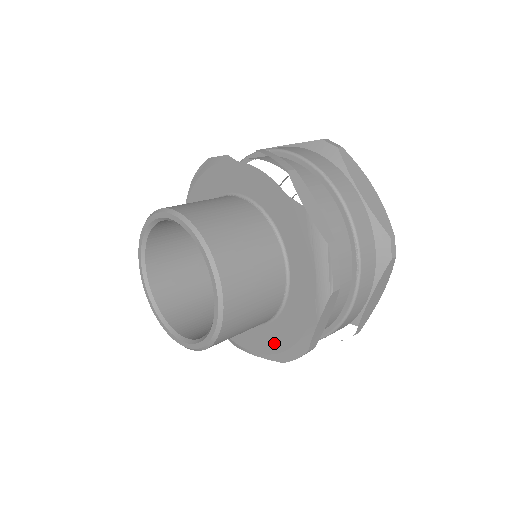
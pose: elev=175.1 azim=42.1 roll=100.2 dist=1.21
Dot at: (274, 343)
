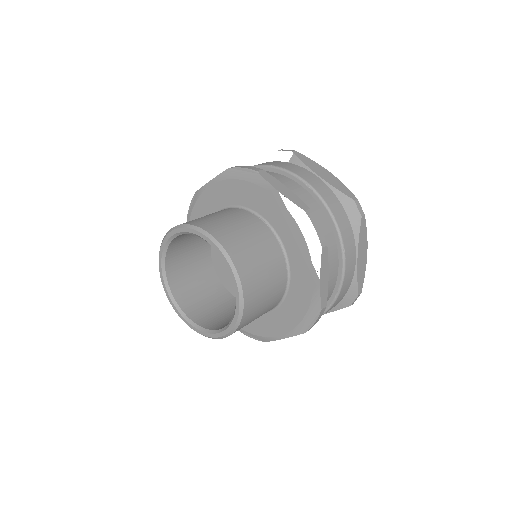
Dot at: occluded
